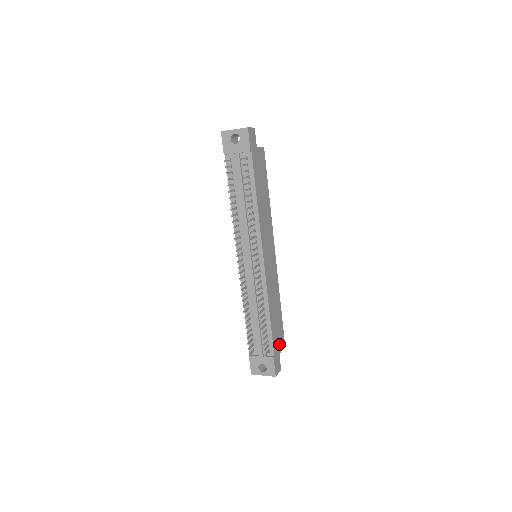
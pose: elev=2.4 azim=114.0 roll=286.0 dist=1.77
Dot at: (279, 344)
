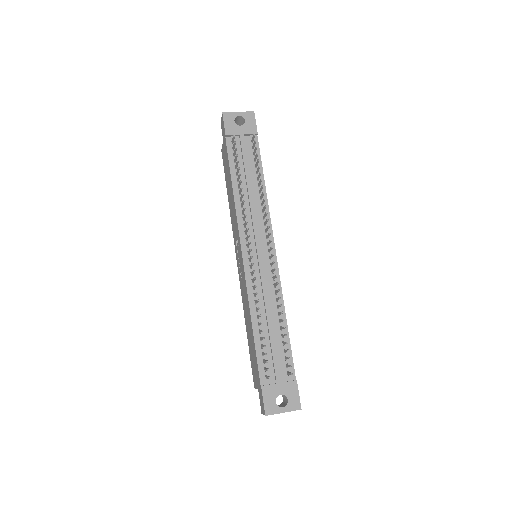
Dot at: occluded
